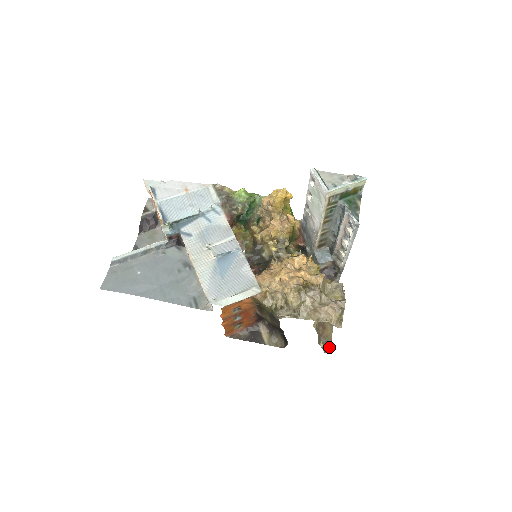
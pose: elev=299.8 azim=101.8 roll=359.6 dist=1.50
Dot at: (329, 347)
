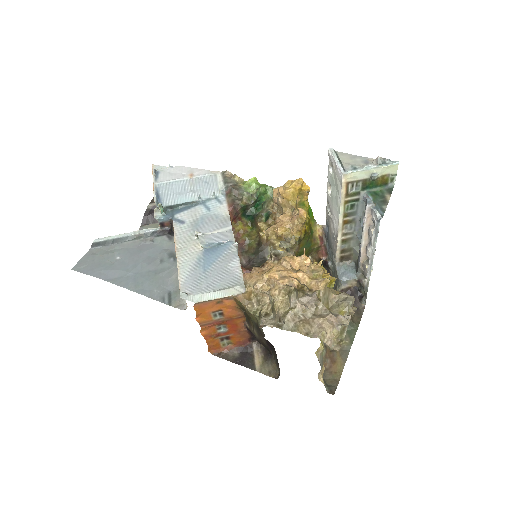
Dot at: (335, 386)
